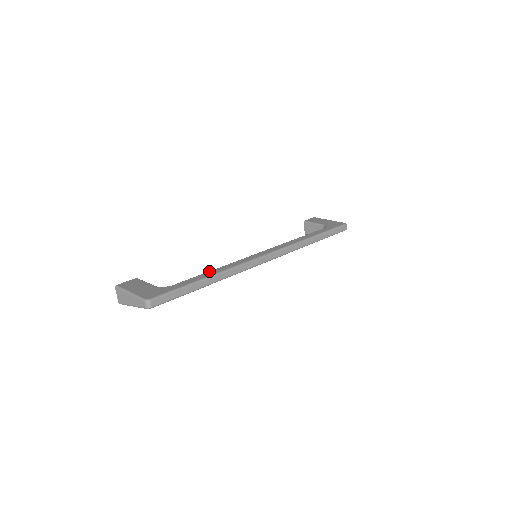
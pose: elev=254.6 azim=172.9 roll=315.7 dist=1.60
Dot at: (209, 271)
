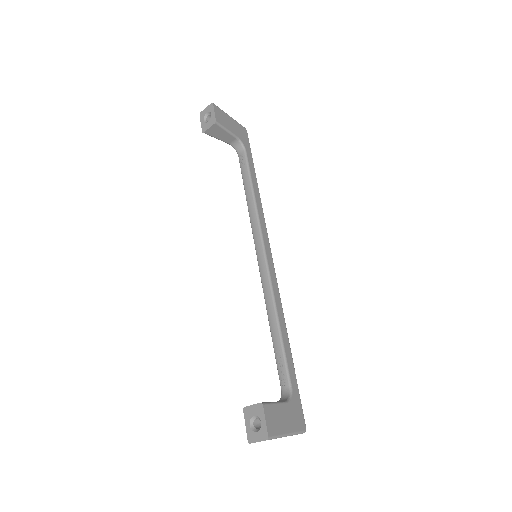
Dot at: (282, 334)
